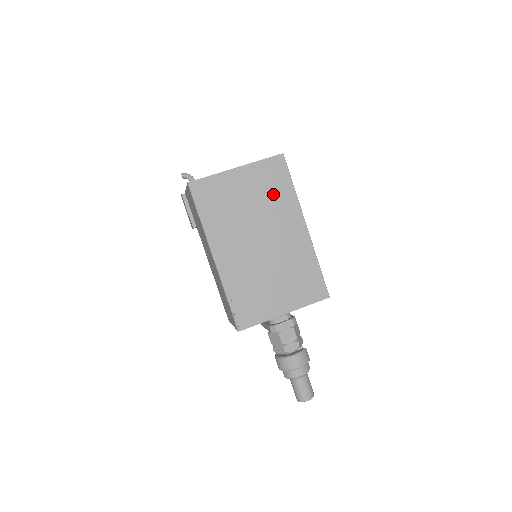
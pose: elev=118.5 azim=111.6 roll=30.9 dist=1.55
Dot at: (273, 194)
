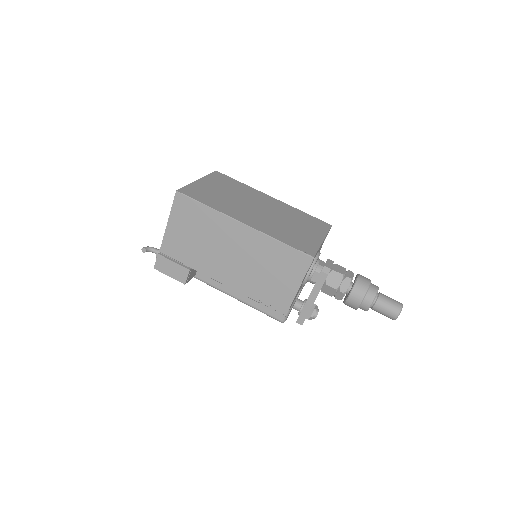
Dot at: (235, 187)
